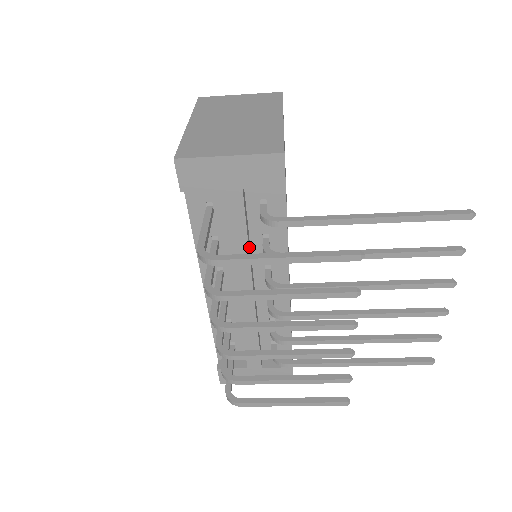
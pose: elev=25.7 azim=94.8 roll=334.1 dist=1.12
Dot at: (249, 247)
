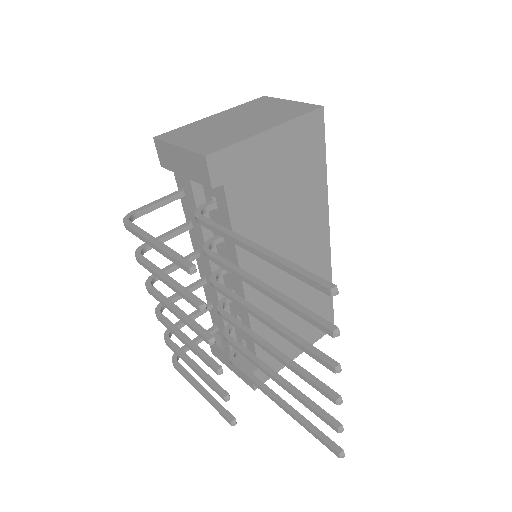
Dot at: (208, 236)
